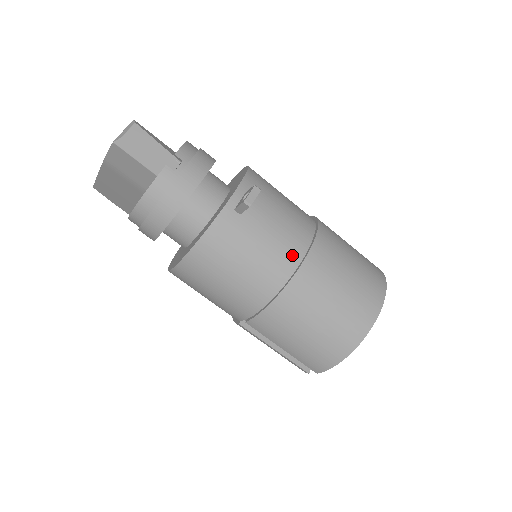
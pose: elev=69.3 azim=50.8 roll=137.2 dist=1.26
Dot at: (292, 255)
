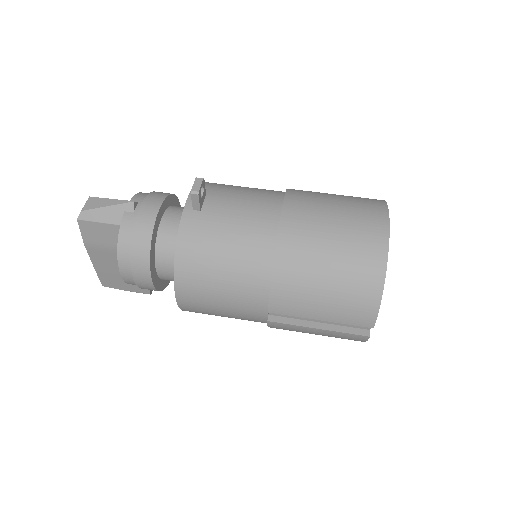
Dot at: (267, 220)
